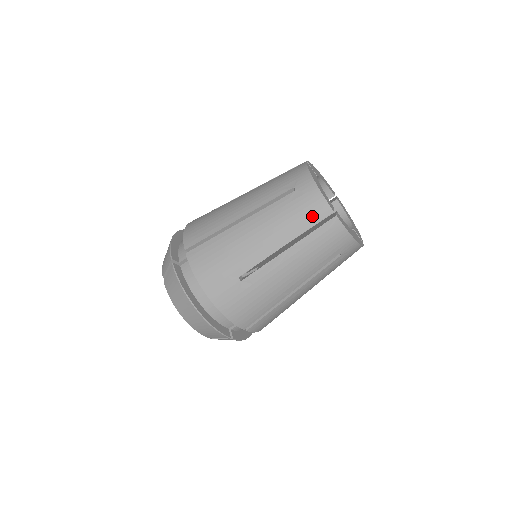
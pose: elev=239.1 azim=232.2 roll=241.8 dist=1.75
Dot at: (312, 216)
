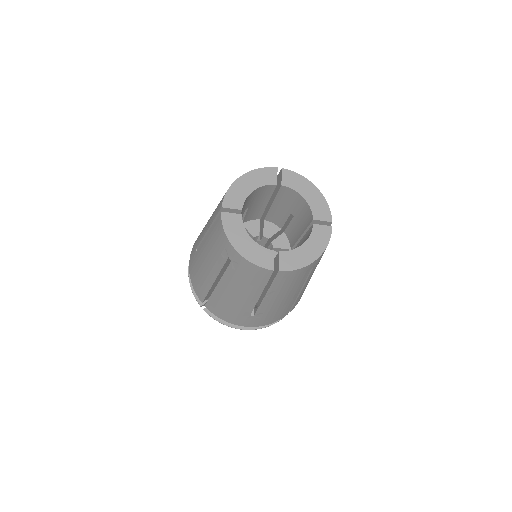
Dot at: (260, 278)
